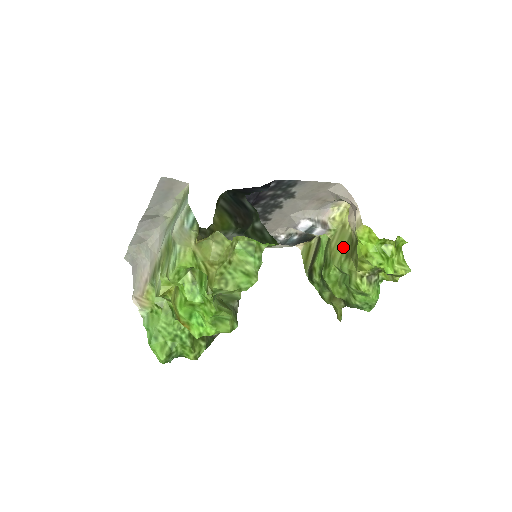
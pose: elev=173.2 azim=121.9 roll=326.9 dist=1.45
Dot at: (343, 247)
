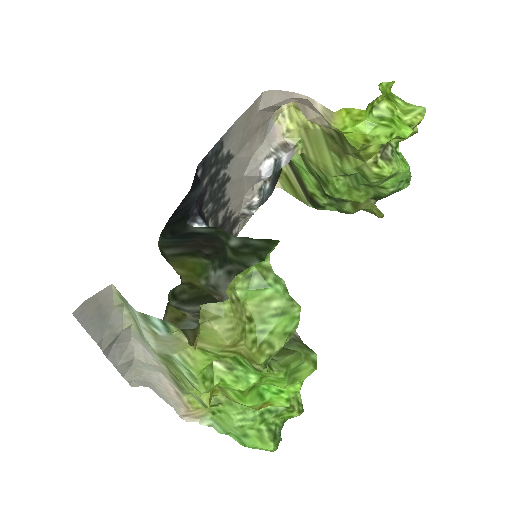
Dot at: (326, 151)
